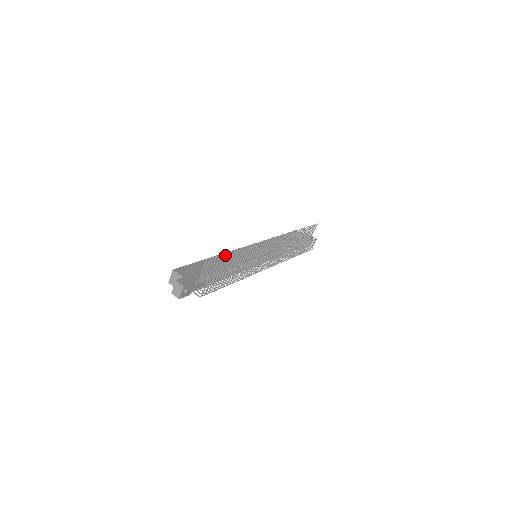
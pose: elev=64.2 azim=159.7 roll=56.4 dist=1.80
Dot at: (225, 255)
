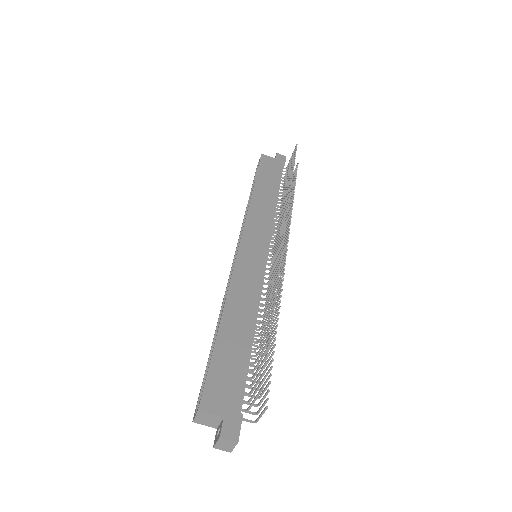
Dot at: (268, 342)
